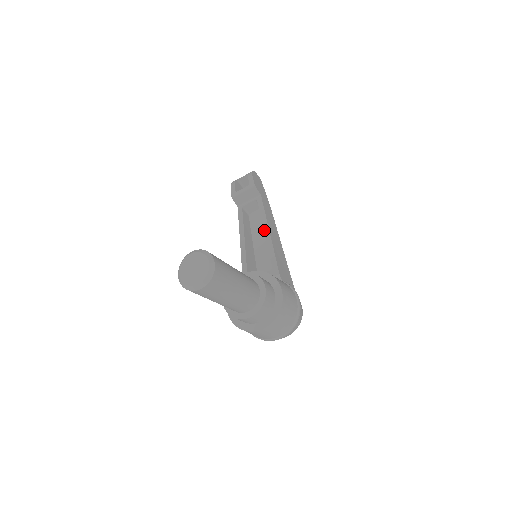
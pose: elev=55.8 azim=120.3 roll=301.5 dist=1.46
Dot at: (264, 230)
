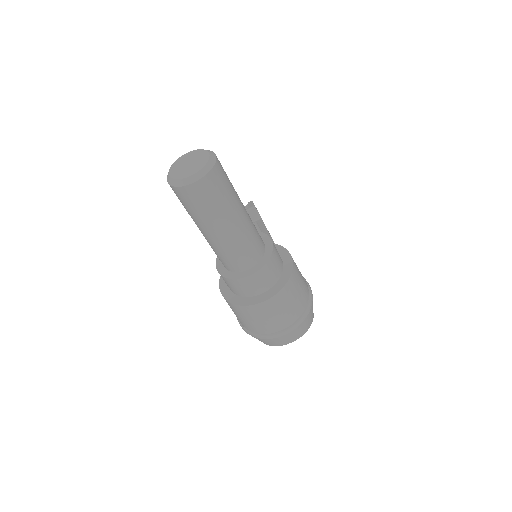
Dot at: occluded
